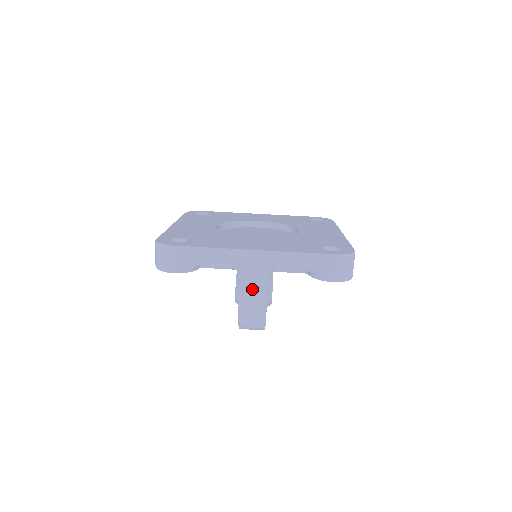
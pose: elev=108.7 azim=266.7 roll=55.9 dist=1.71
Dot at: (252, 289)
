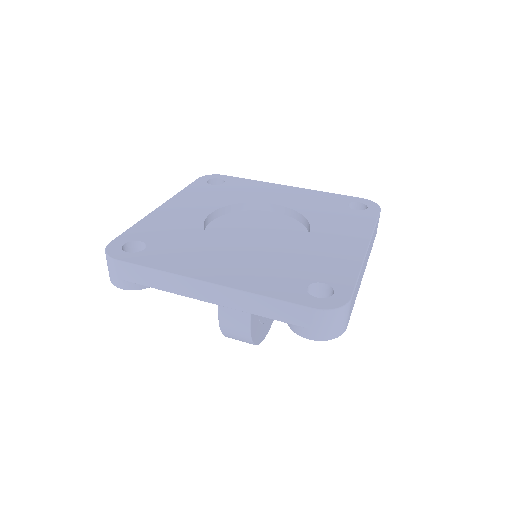
Dot at: occluded
